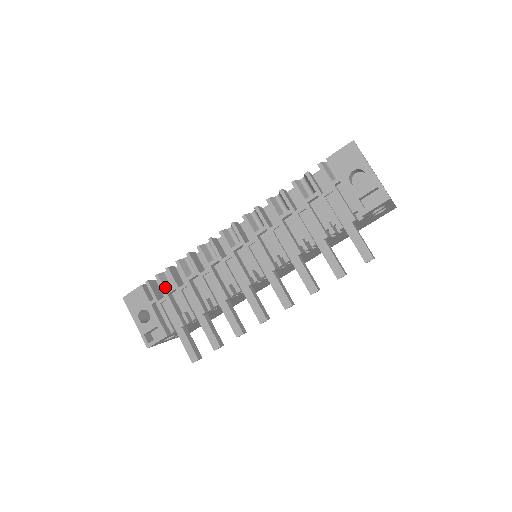
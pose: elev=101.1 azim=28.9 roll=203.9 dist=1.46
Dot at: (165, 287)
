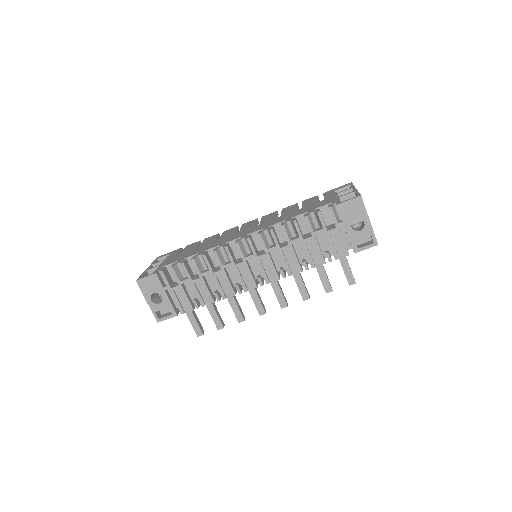
Dot at: (179, 278)
